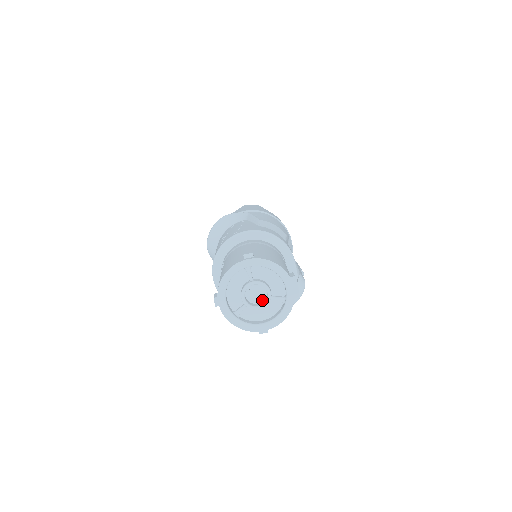
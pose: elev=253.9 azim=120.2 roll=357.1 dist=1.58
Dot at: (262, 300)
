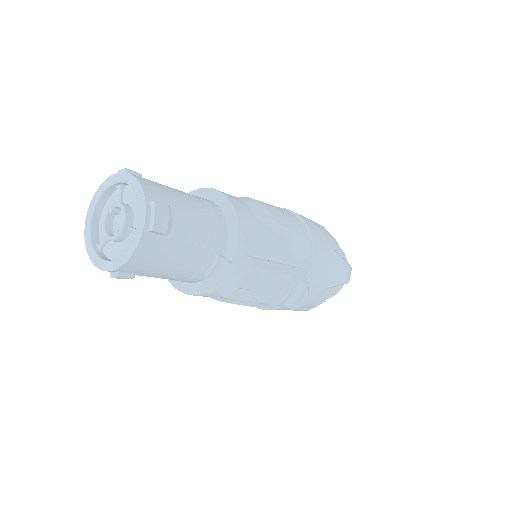
Dot at: (121, 230)
